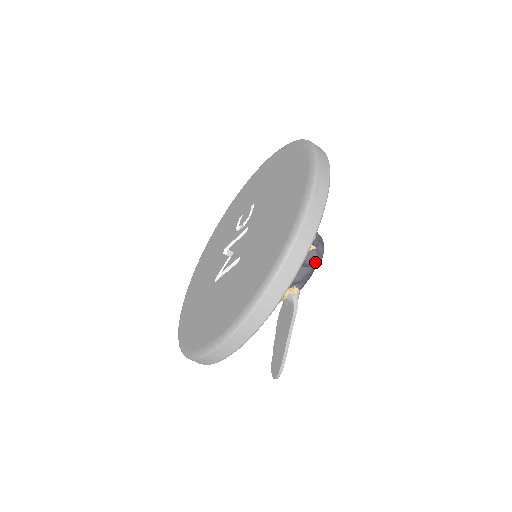
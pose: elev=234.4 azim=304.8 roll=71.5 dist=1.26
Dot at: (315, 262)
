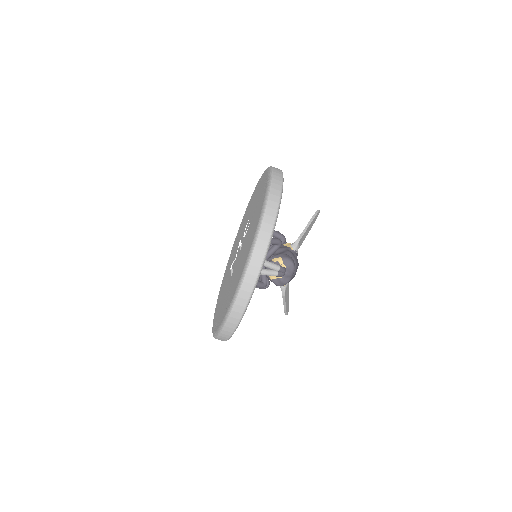
Dot at: (282, 285)
